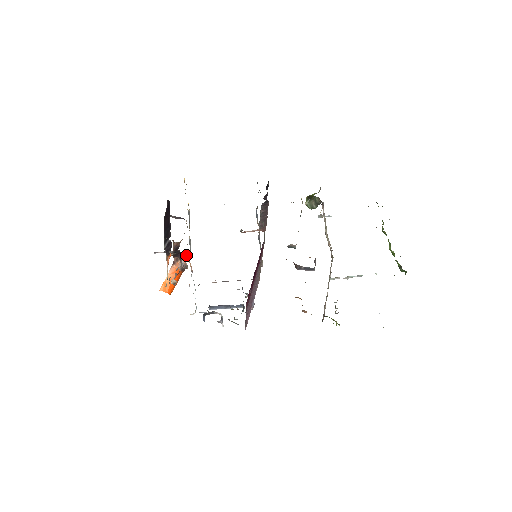
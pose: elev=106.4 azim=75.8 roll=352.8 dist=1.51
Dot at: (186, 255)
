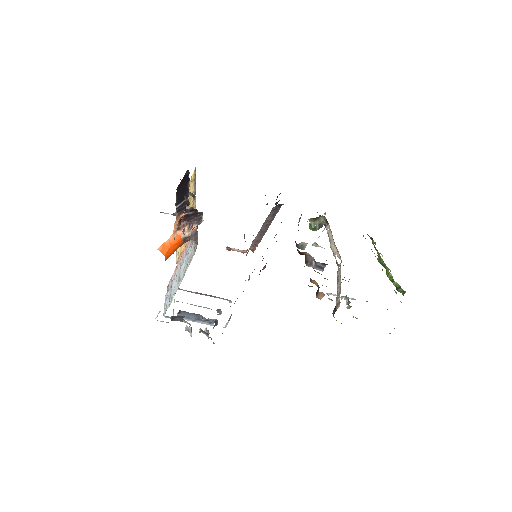
Dot at: (200, 219)
